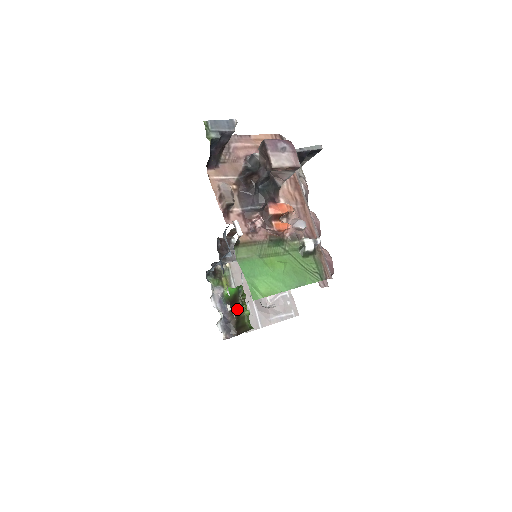
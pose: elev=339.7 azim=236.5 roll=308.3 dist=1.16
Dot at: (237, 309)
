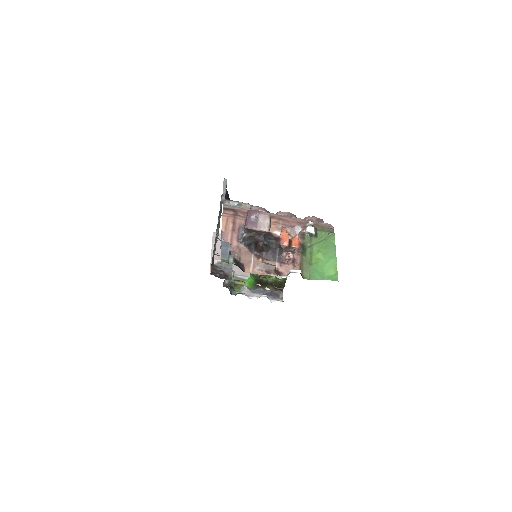
Dot at: (266, 283)
